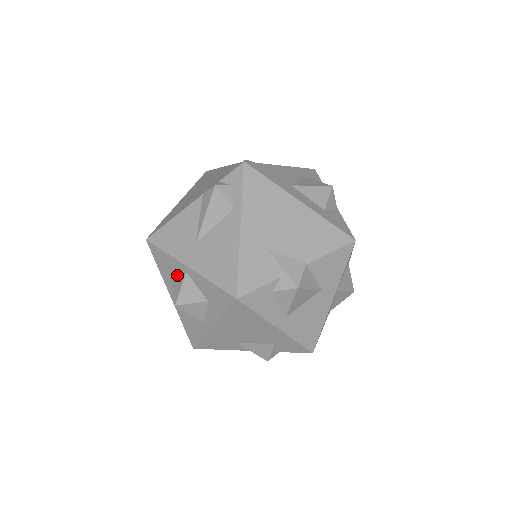
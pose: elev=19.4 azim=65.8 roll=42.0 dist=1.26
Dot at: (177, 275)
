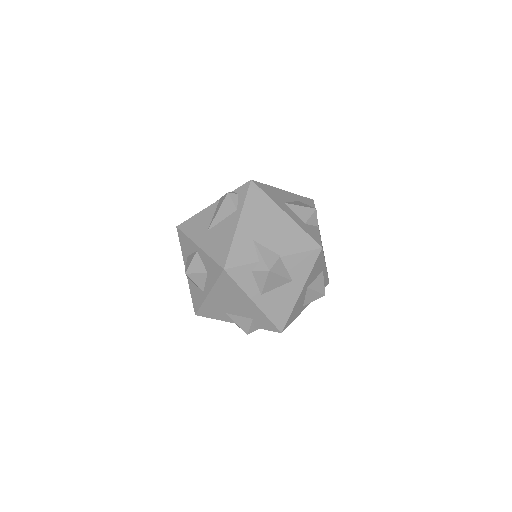
Dot at: (191, 253)
